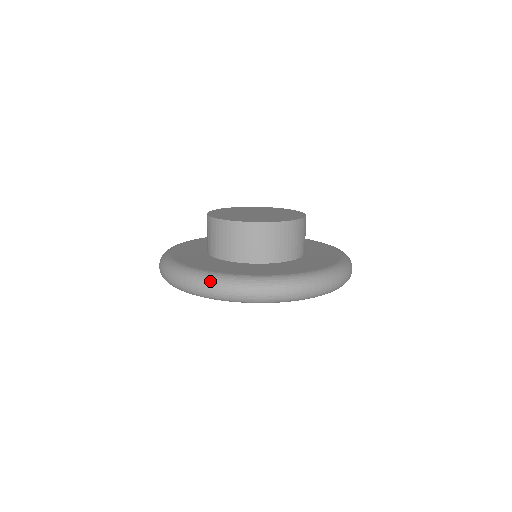
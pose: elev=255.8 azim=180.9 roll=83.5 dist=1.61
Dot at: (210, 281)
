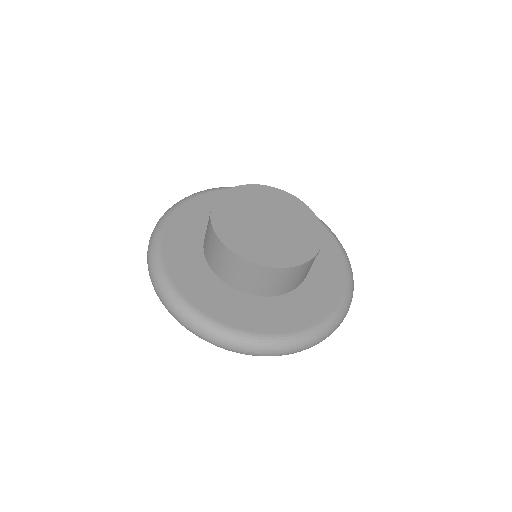
Dot at: (315, 339)
